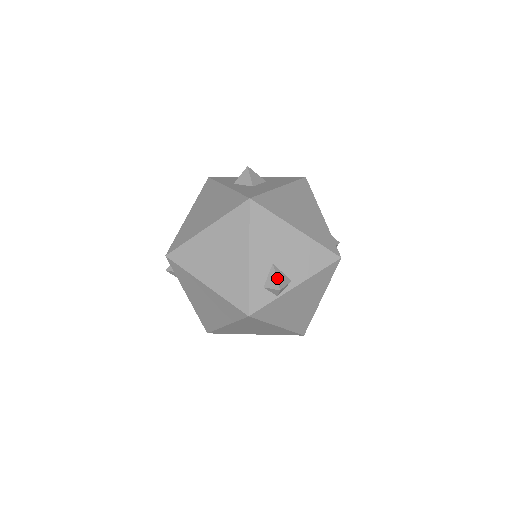
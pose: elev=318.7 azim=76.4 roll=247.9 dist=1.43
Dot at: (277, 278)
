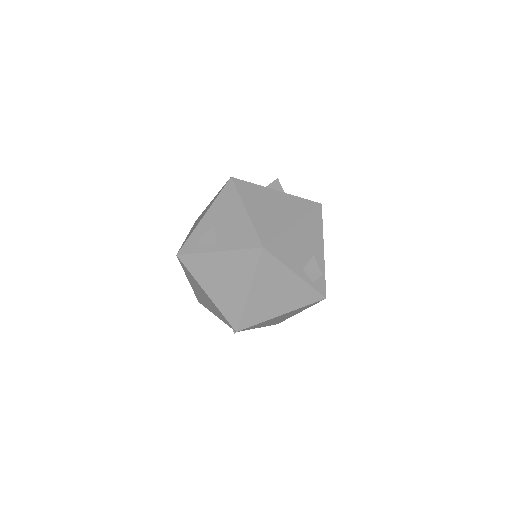
Dot at: (205, 234)
